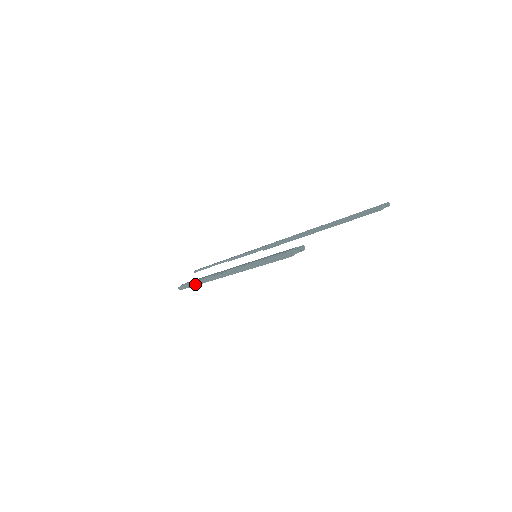
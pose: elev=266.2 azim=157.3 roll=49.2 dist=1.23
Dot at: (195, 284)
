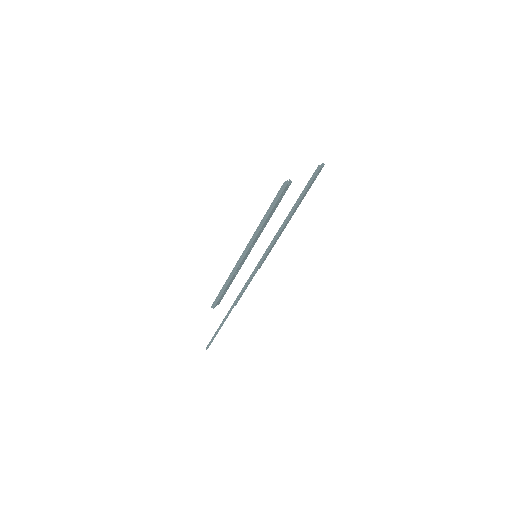
Dot at: (225, 287)
